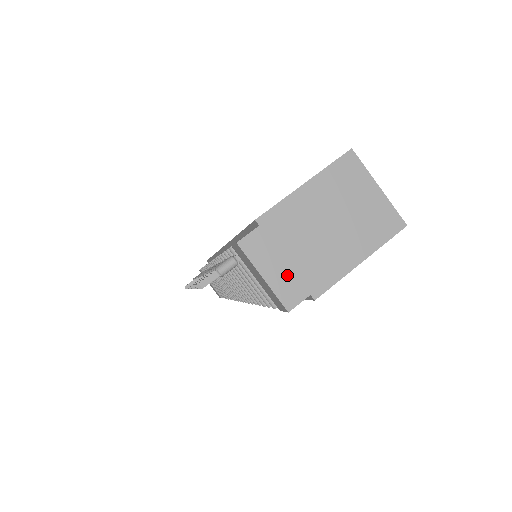
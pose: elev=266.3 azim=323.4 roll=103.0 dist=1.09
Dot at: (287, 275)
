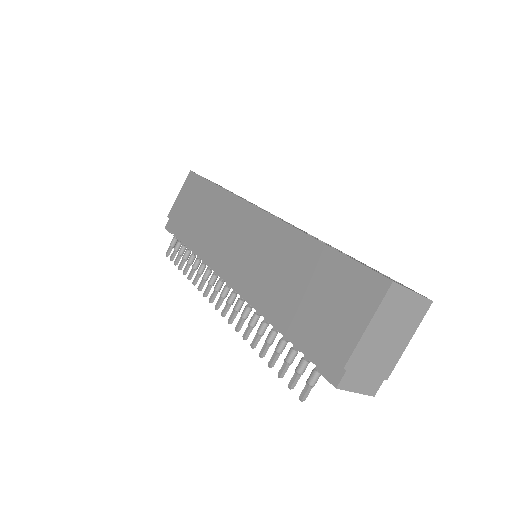
Dot at: (369, 381)
